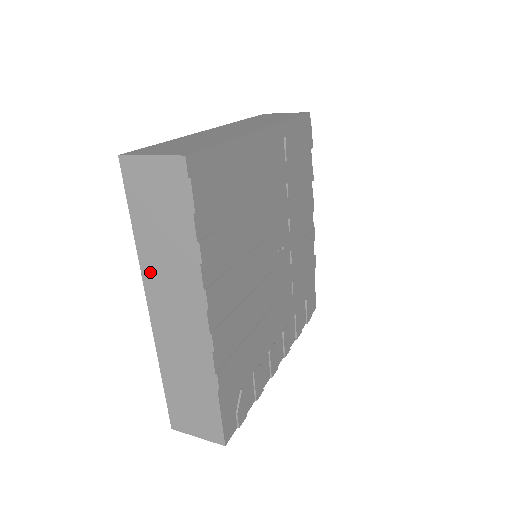
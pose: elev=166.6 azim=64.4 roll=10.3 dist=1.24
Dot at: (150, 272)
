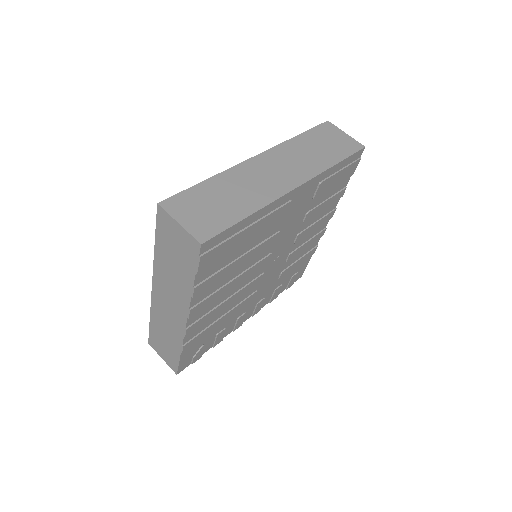
Dot at: (159, 273)
